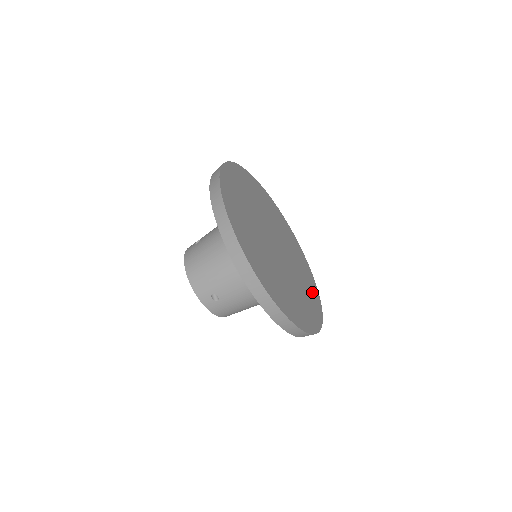
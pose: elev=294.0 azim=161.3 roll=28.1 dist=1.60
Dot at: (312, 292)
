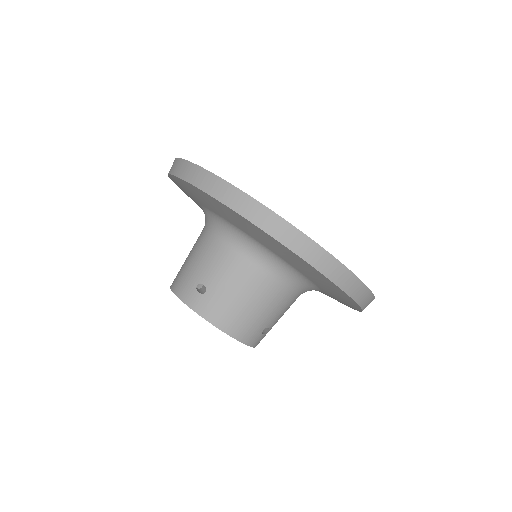
Dot at: occluded
